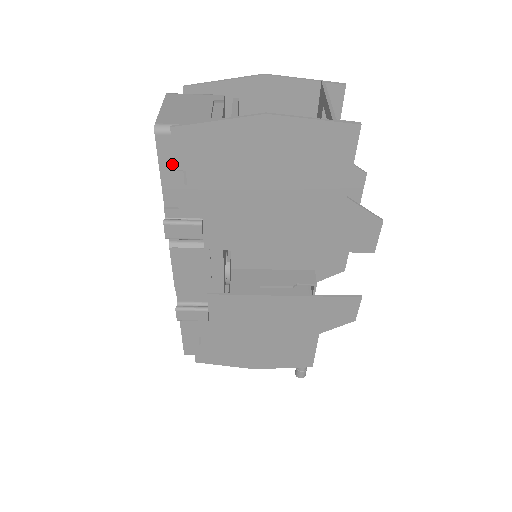
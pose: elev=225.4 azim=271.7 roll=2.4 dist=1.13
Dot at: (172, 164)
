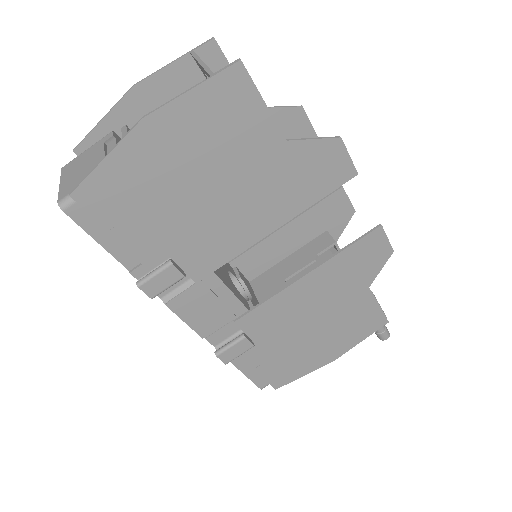
Dot at: (102, 227)
